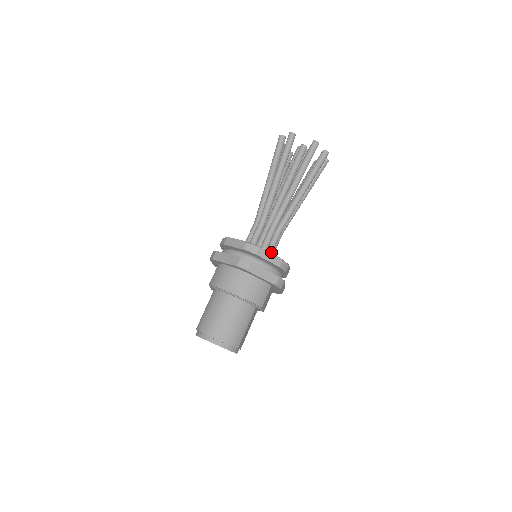
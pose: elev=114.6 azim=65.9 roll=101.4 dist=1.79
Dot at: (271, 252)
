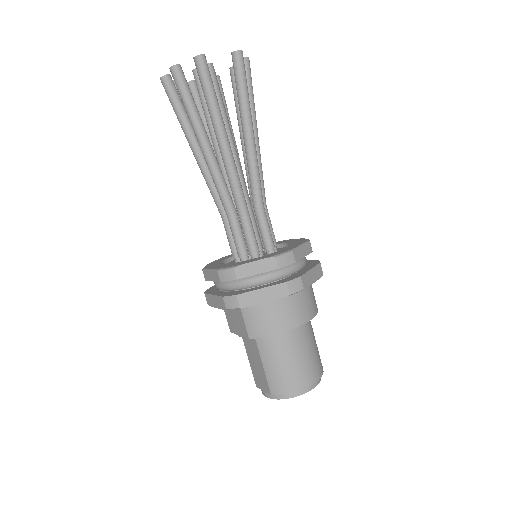
Dot at: (275, 239)
